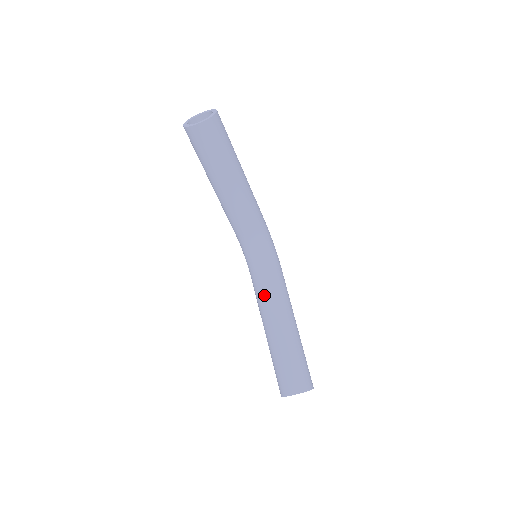
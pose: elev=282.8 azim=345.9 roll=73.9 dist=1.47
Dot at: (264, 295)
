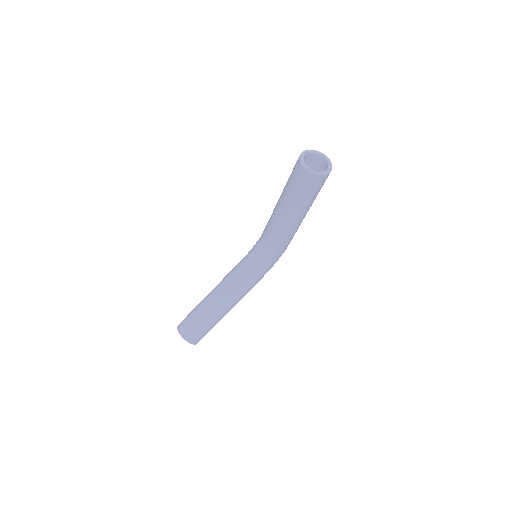
Dot at: (234, 277)
